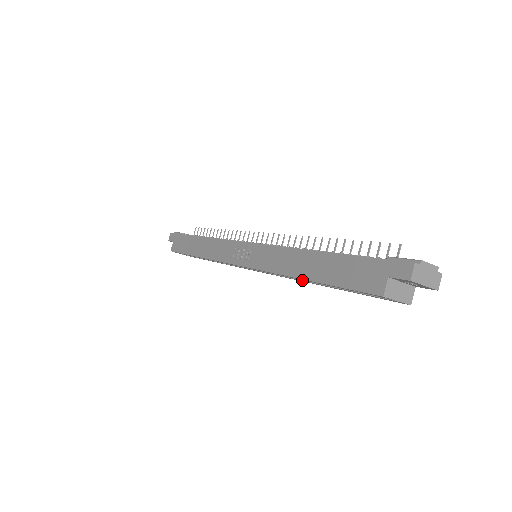
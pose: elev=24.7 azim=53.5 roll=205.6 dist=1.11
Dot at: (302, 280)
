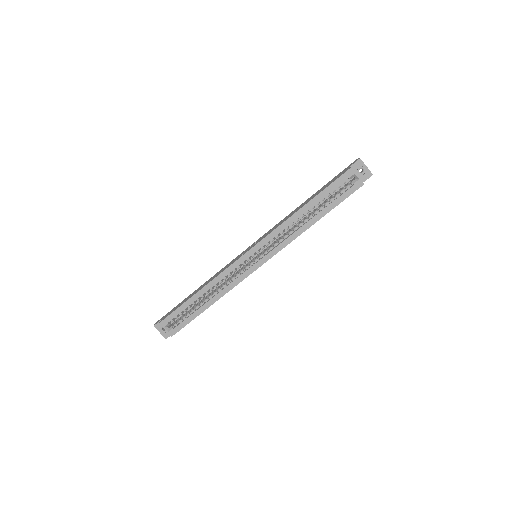
Dot at: (297, 229)
